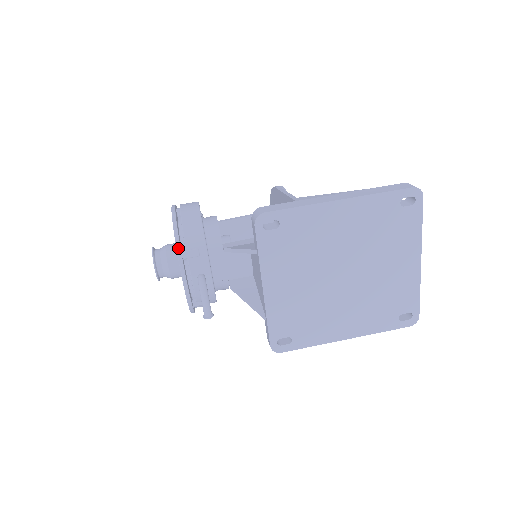
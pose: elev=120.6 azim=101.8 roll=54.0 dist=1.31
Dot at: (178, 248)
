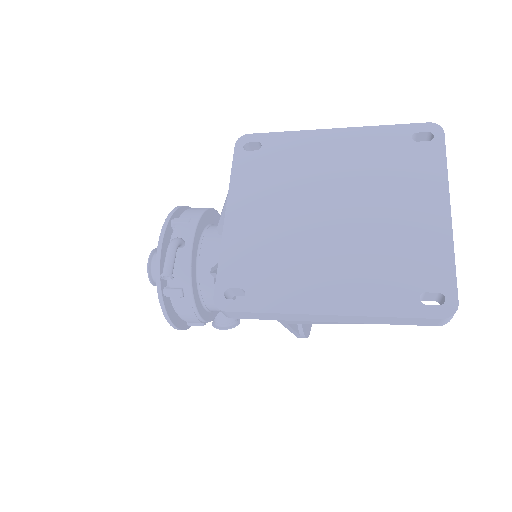
Dot at: (171, 213)
